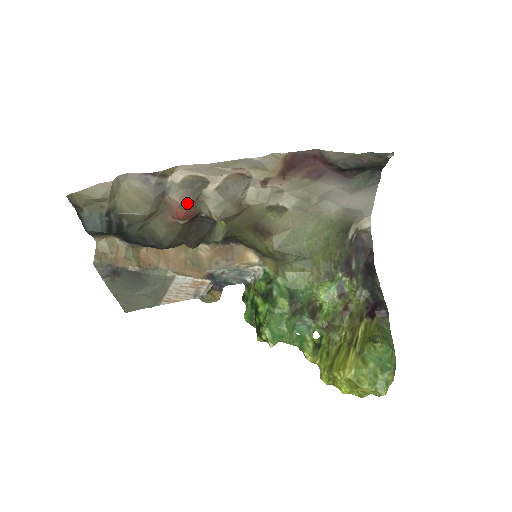
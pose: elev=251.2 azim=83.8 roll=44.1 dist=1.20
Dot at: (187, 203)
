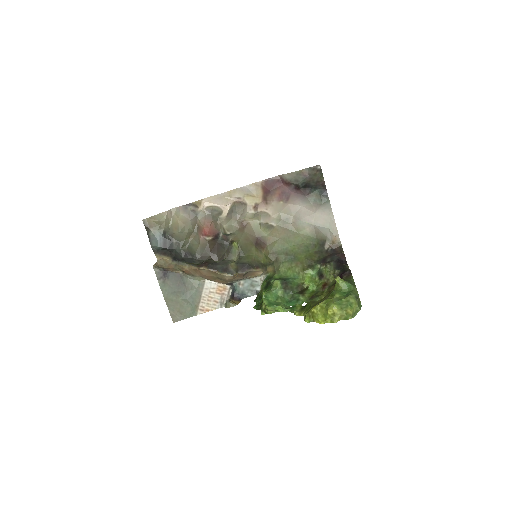
Dot at: (209, 222)
